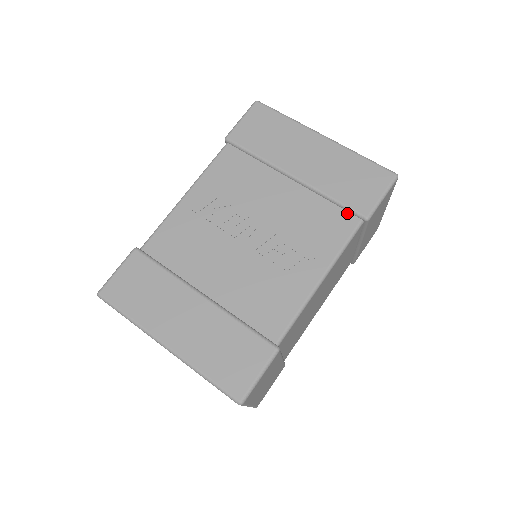
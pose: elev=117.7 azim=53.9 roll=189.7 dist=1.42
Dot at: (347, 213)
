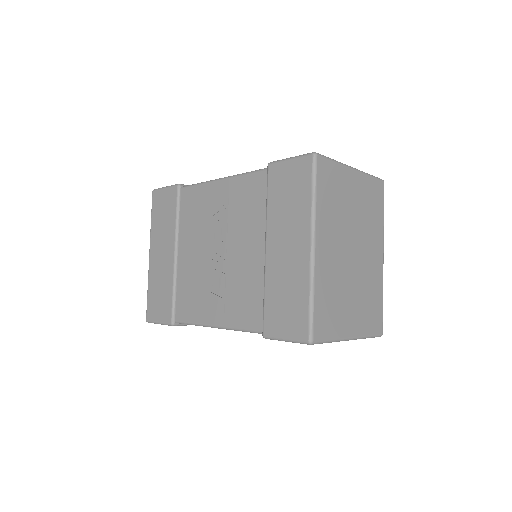
Dot at: (262, 316)
